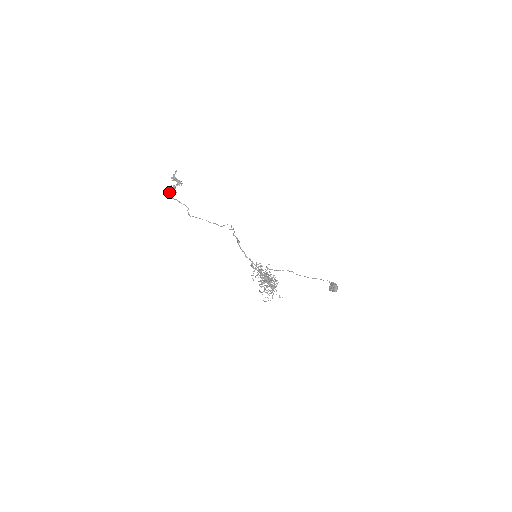
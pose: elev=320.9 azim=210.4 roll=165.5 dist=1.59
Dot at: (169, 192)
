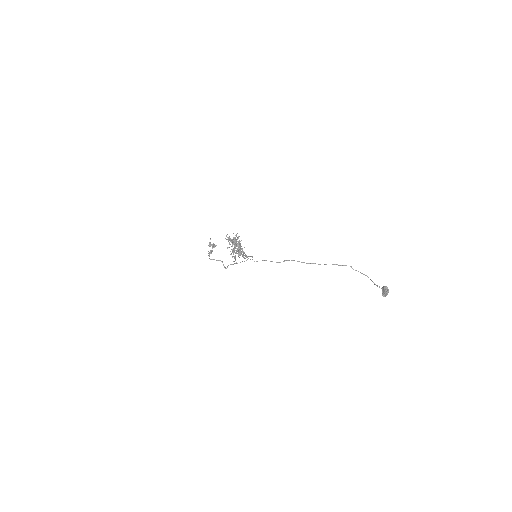
Dot at: occluded
